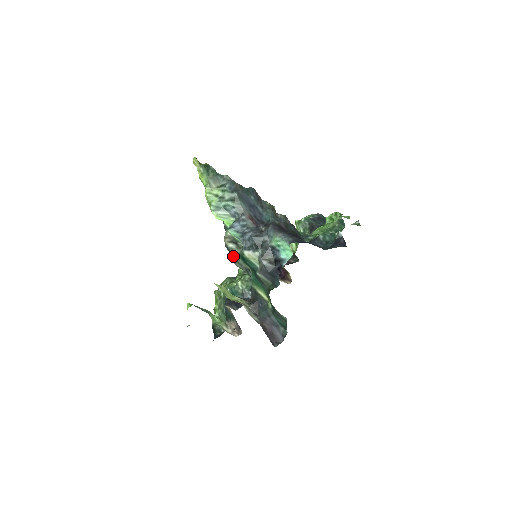
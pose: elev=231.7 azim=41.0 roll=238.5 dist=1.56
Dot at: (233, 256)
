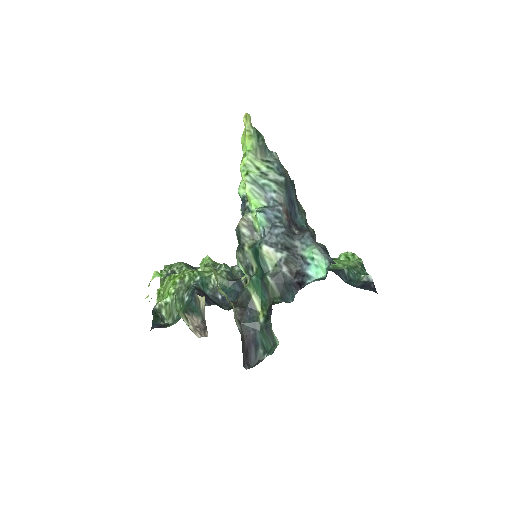
Dot at: (241, 244)
